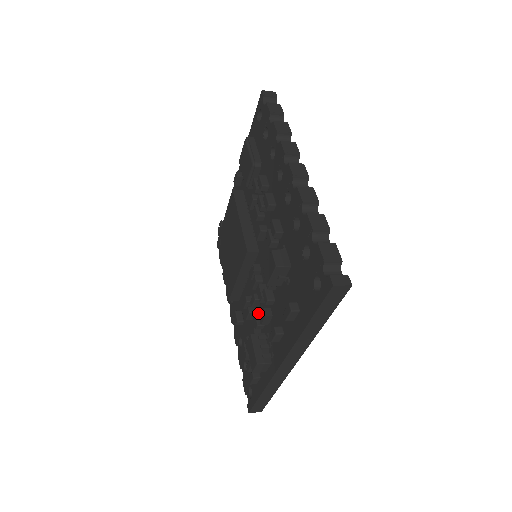
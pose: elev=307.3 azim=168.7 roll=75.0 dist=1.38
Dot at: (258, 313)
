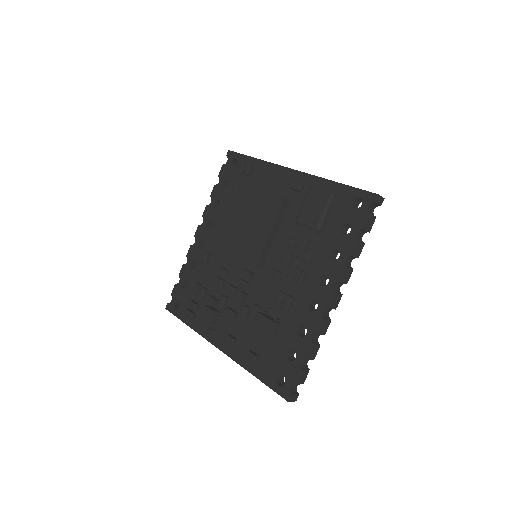
Dot at: (227, 299)
